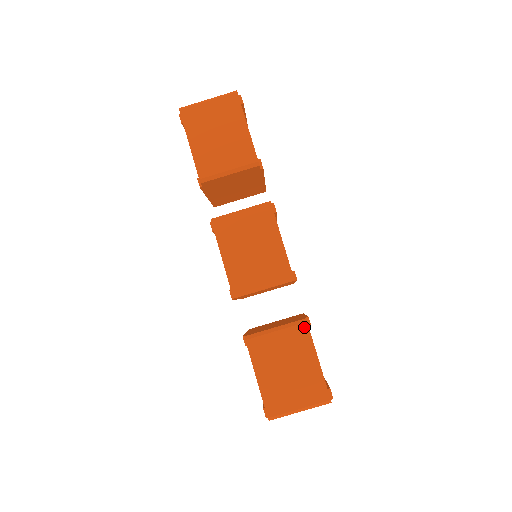
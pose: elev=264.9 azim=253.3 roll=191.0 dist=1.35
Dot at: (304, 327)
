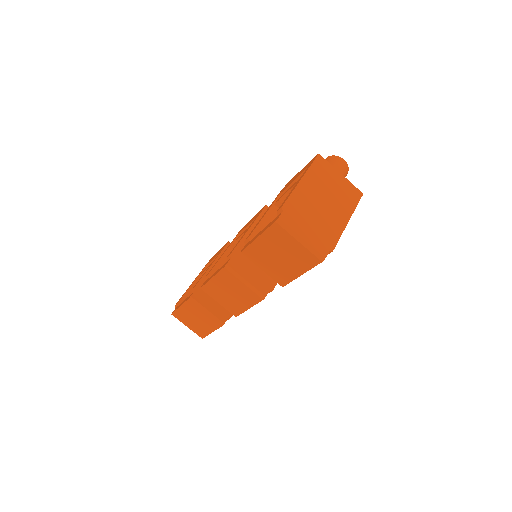
Dot at: (219, 325)
